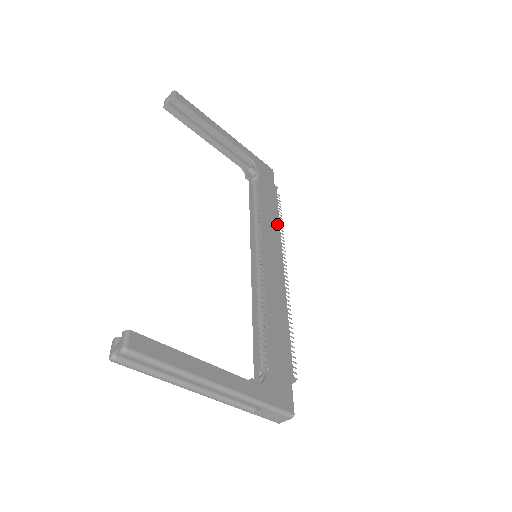
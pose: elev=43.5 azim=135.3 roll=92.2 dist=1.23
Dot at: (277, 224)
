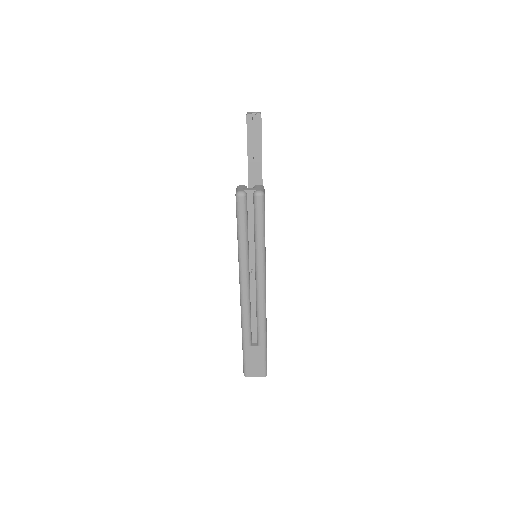
Dot at: occluded
